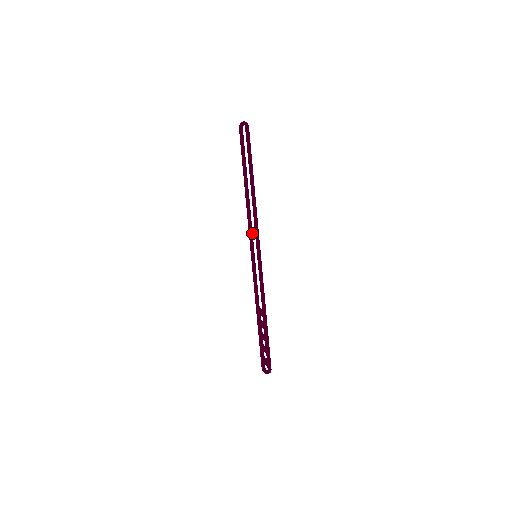
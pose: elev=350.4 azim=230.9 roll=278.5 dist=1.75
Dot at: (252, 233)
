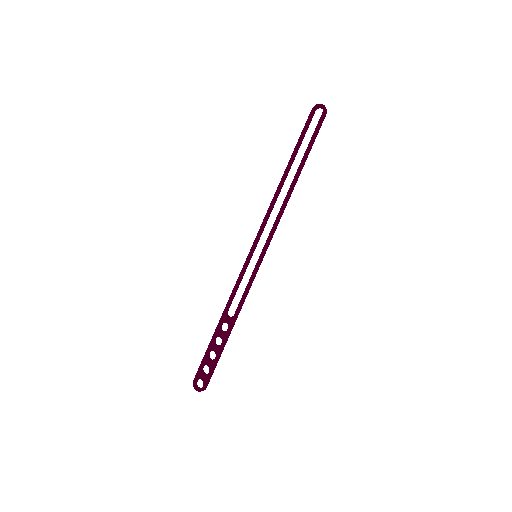
Dot at: occluded
